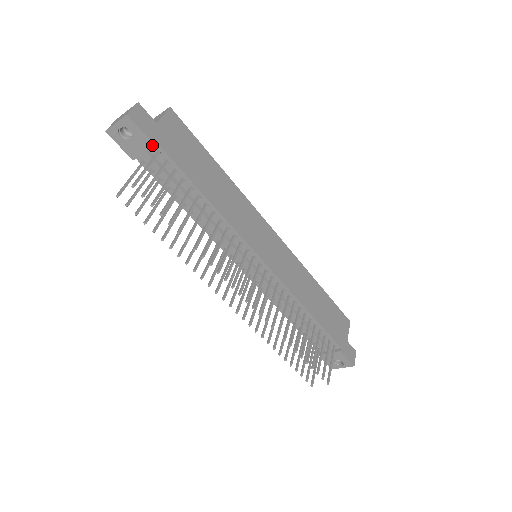
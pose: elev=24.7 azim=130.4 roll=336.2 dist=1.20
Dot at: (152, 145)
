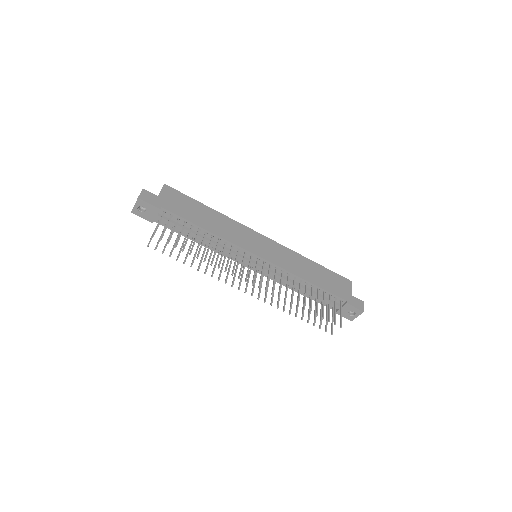
Dot at: (159, 209)
